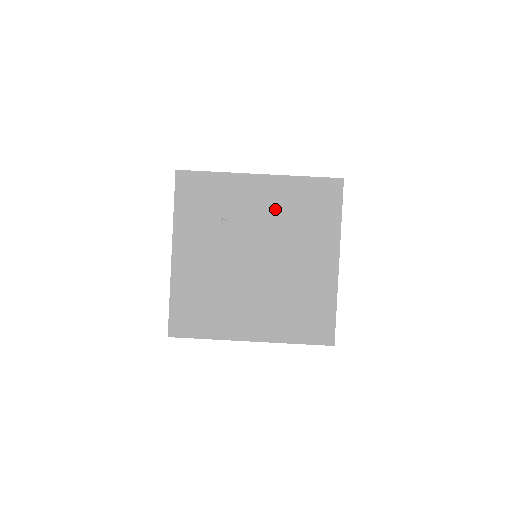
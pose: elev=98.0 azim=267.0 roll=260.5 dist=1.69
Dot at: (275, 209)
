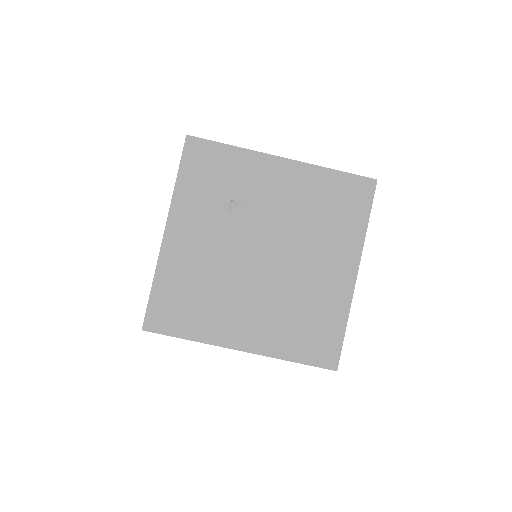
Dot at: (294, 200)
